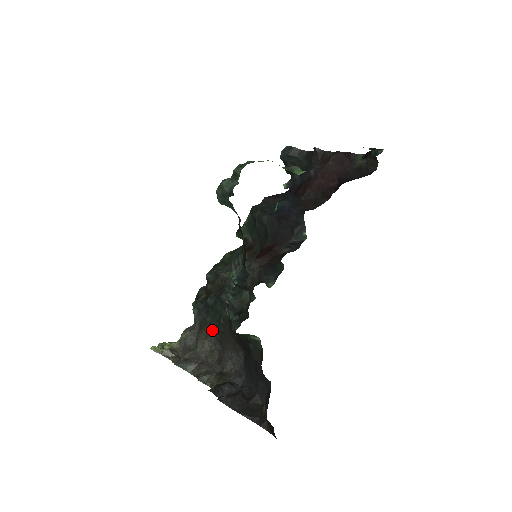
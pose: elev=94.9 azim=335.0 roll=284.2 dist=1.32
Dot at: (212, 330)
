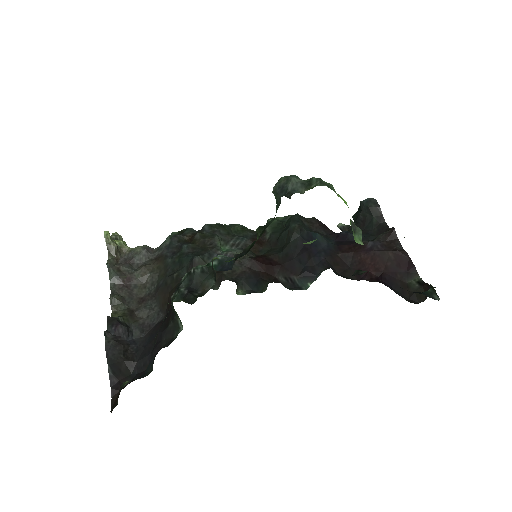
Dot at: (162, 271)
